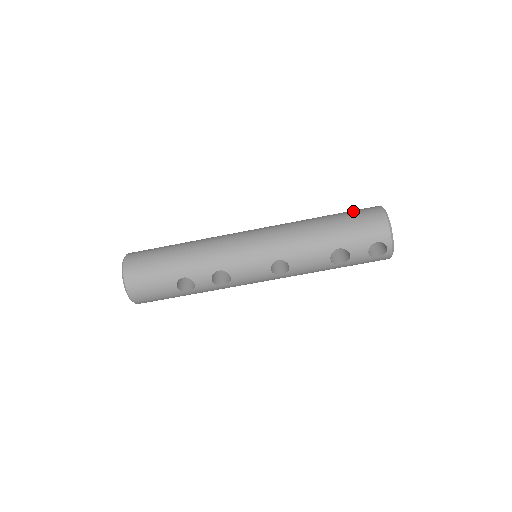
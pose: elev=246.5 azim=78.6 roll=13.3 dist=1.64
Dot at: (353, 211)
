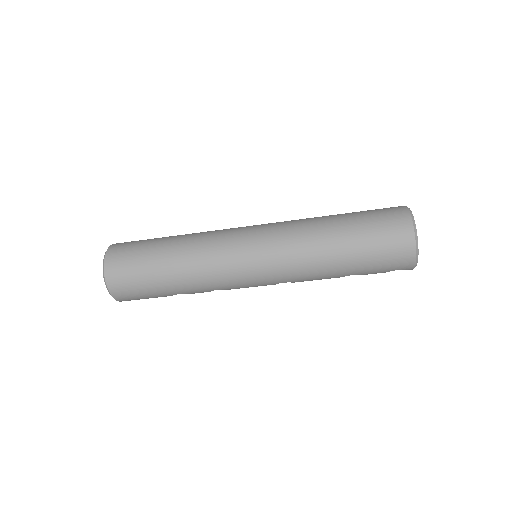
Dot at: (378, 231)
